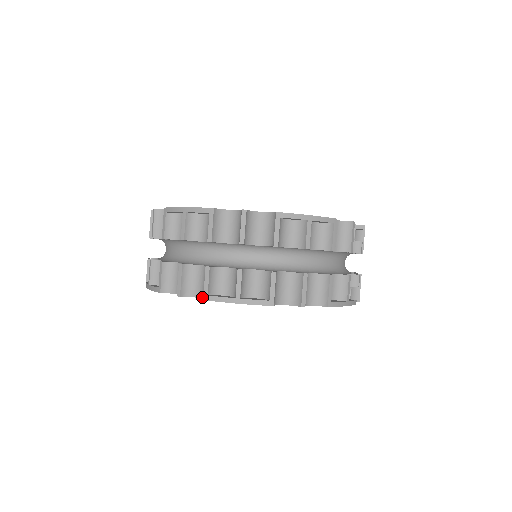
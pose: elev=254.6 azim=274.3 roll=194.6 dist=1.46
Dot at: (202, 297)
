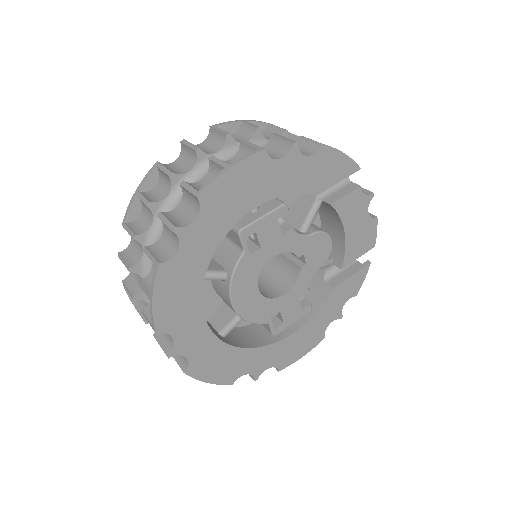
Dot at: (198, 211)
